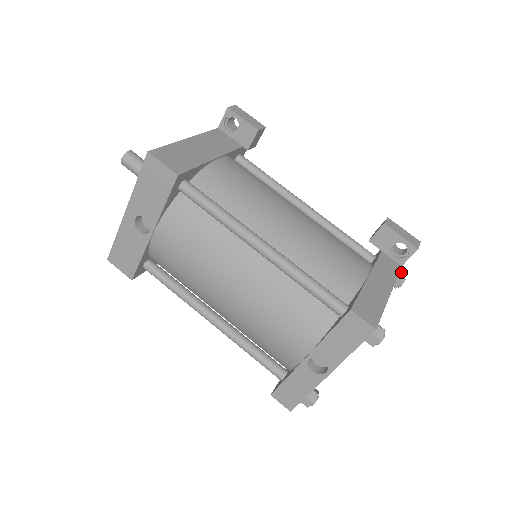
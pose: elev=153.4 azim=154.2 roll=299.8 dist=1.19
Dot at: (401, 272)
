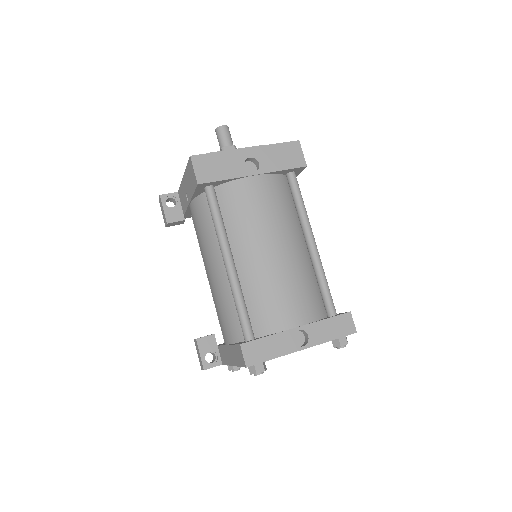
Dot at: occluded
